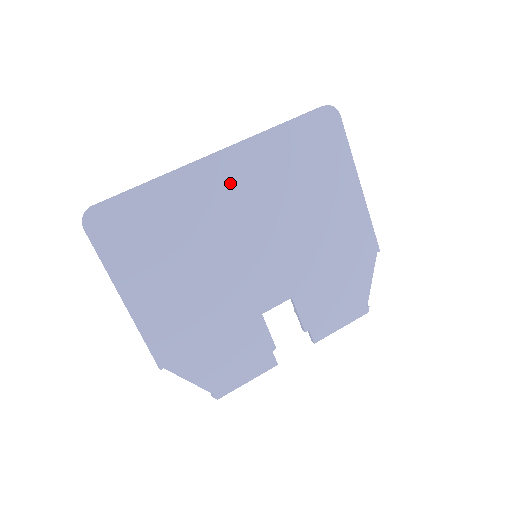
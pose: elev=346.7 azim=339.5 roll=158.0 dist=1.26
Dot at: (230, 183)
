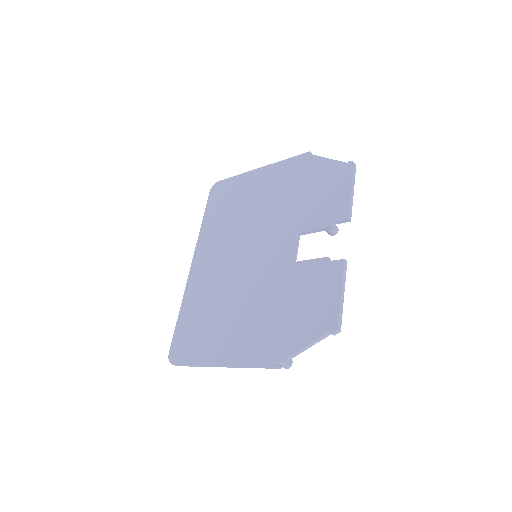
Dot at: (208, 261)
